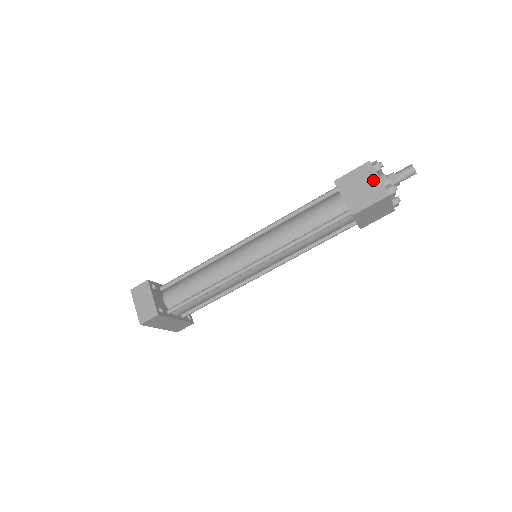
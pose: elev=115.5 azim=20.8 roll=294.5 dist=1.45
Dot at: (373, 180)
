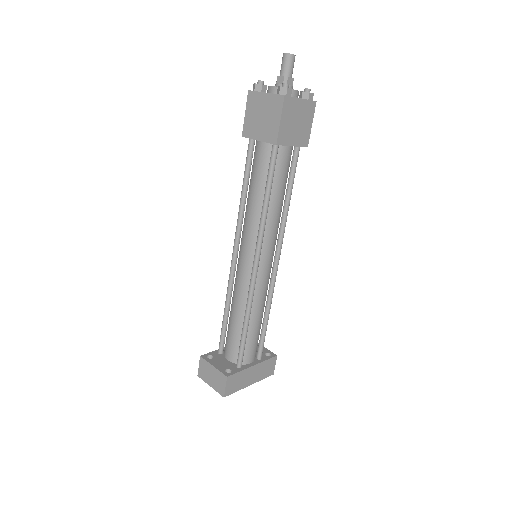
Dot at: (264, 100)
